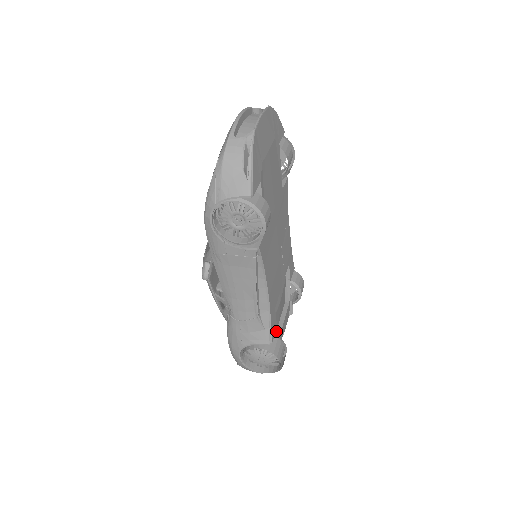
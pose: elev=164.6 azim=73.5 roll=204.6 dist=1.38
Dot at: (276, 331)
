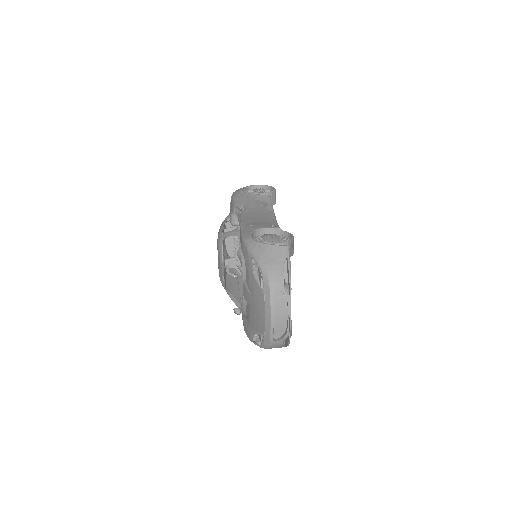
Dot at: occluded
